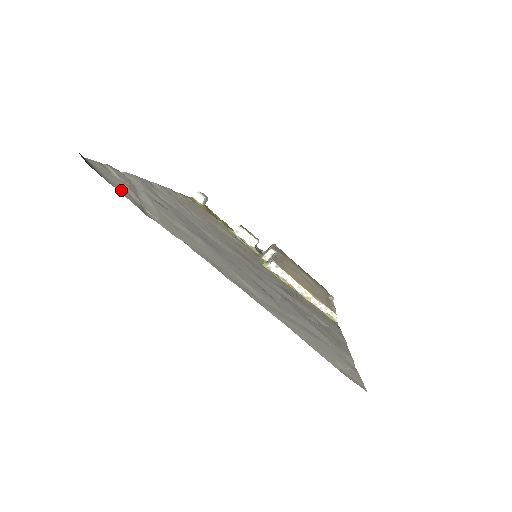
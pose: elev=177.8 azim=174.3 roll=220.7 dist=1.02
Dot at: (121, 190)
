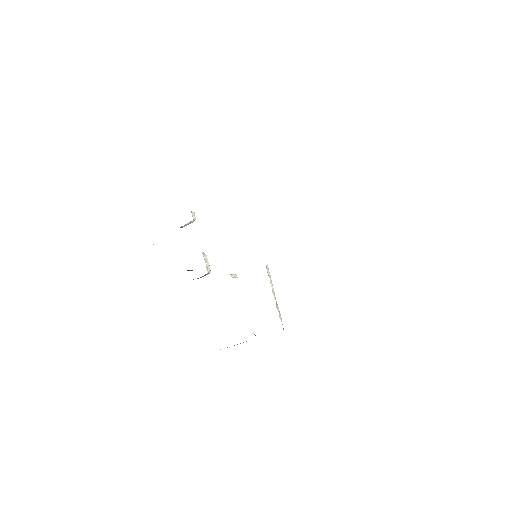
Dot at: occluded
